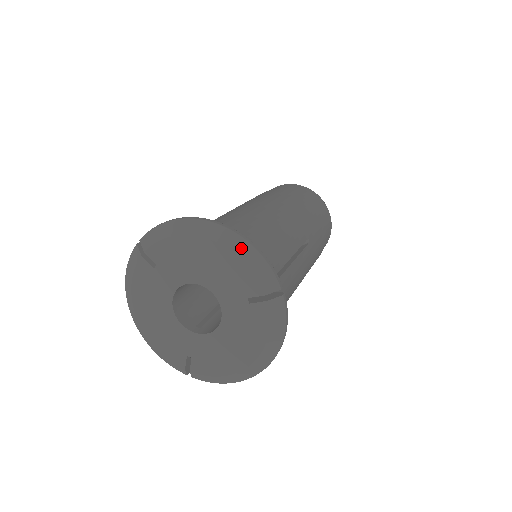
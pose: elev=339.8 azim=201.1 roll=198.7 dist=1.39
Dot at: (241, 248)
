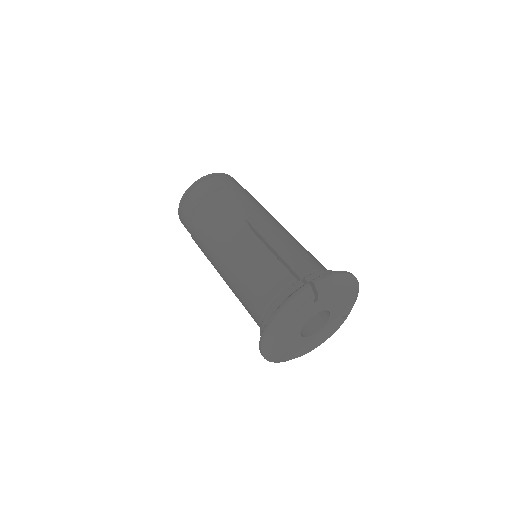
Dot at: occluded
